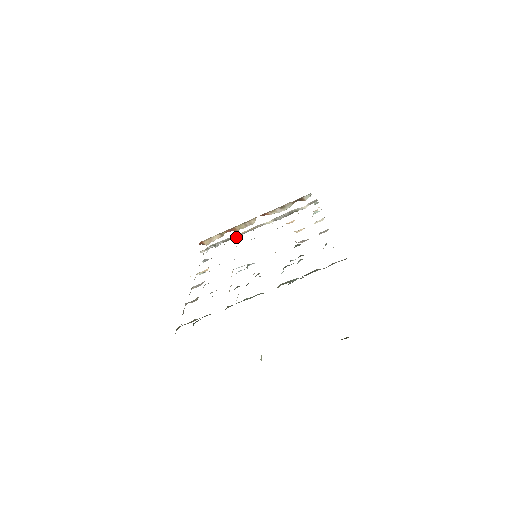
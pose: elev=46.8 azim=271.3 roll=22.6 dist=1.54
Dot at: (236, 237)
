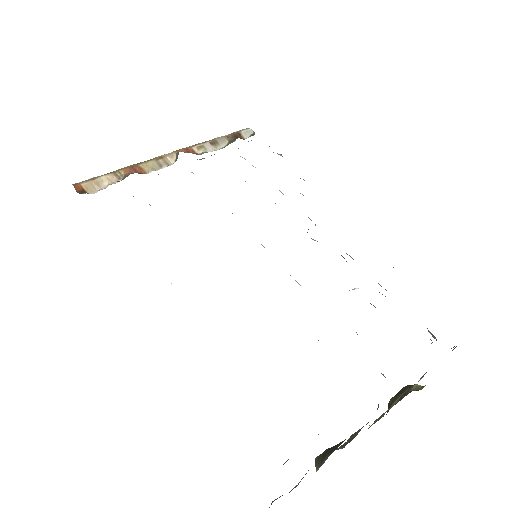
Dot at: occluded
